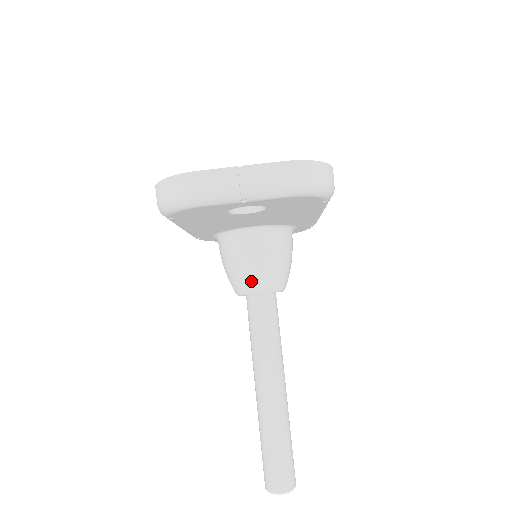
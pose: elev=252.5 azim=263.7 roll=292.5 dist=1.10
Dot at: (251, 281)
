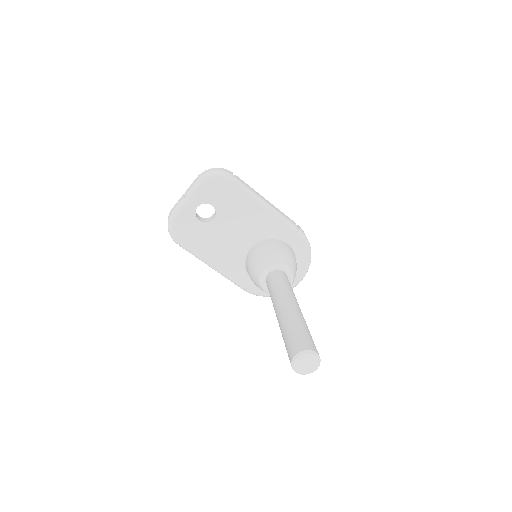
Dot at: (257, 268)
